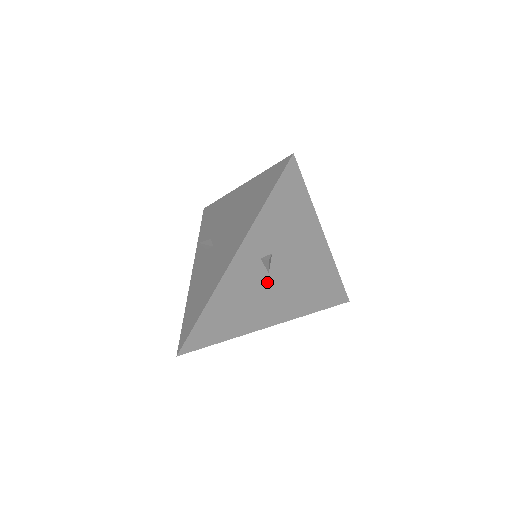
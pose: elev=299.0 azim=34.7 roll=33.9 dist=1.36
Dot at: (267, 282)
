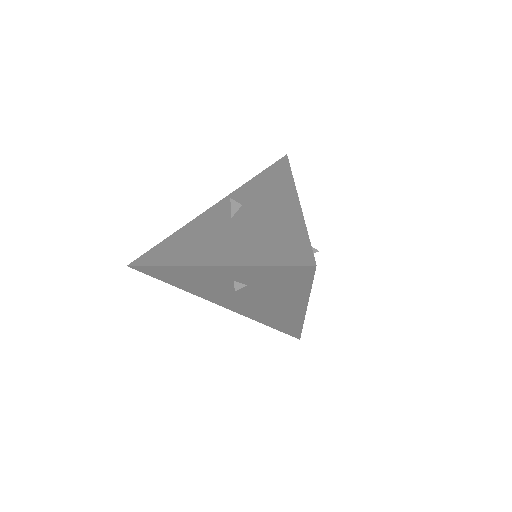
Dot at: (231, 291)
